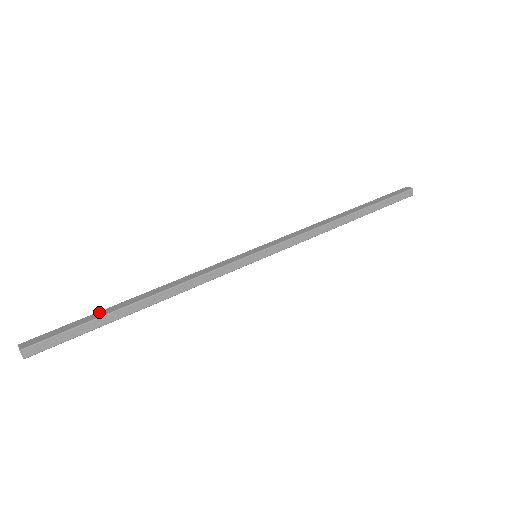
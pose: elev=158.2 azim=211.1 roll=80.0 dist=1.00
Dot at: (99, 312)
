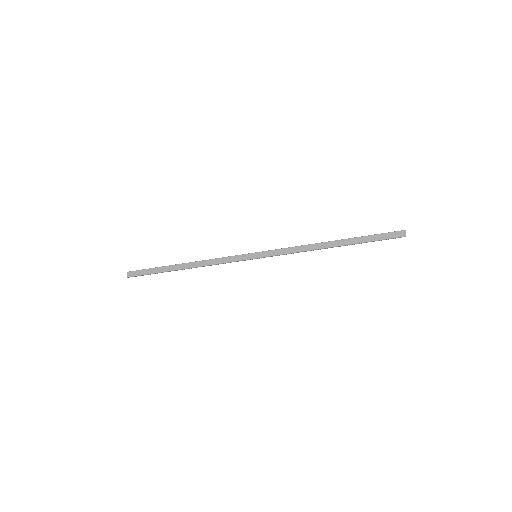
Dot at: occluded
